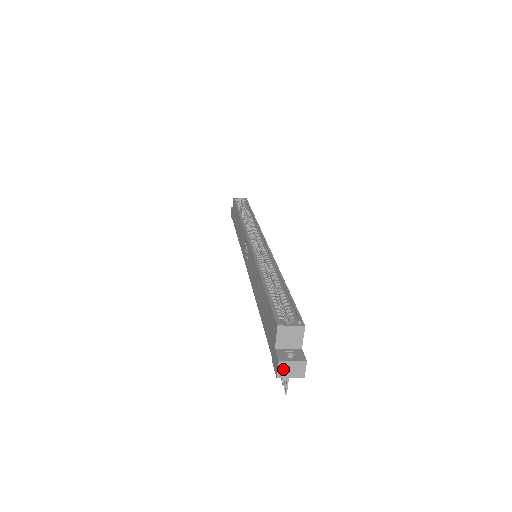
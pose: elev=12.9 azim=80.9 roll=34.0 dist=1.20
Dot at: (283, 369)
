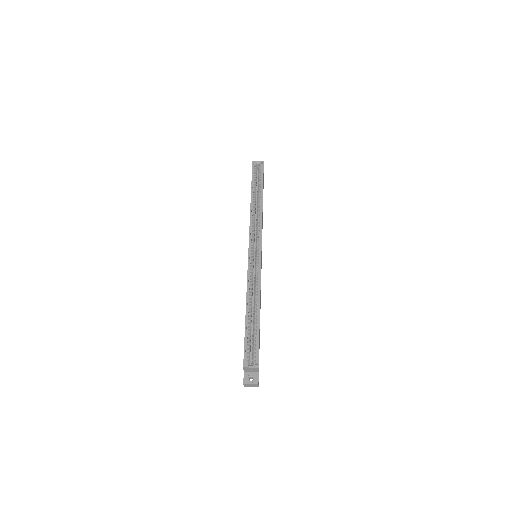
Dot at: (246, 385)
